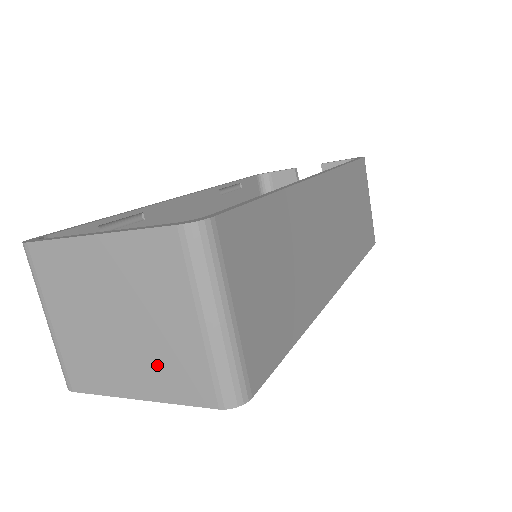
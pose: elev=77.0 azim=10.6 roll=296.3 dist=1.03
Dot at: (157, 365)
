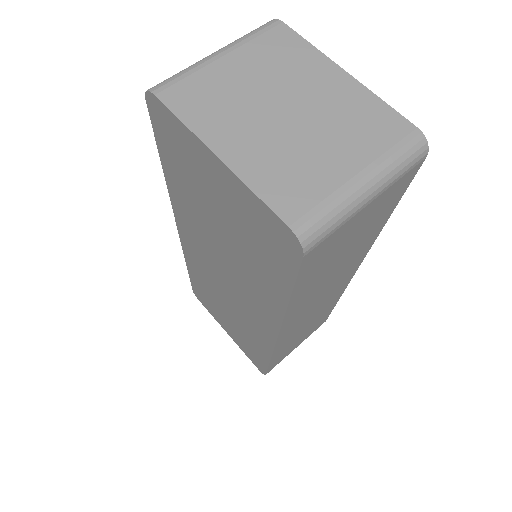
Dot at: (277, 158)
